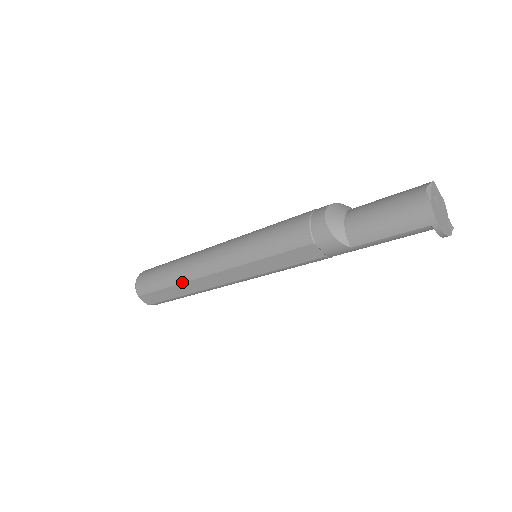
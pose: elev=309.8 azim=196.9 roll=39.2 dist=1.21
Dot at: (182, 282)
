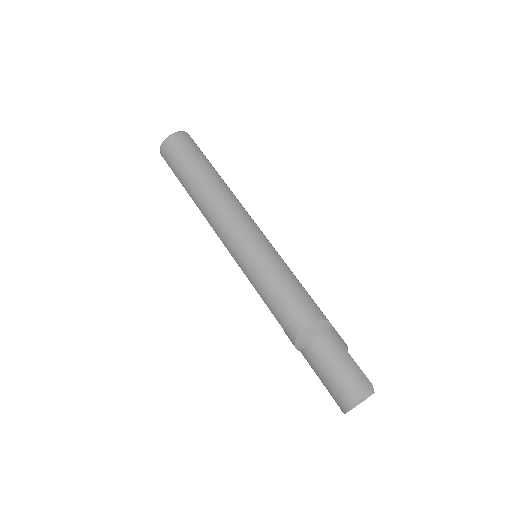
Dot at: (195, 203)
